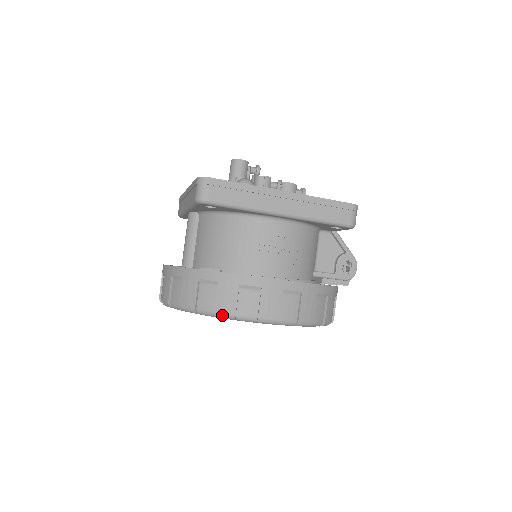
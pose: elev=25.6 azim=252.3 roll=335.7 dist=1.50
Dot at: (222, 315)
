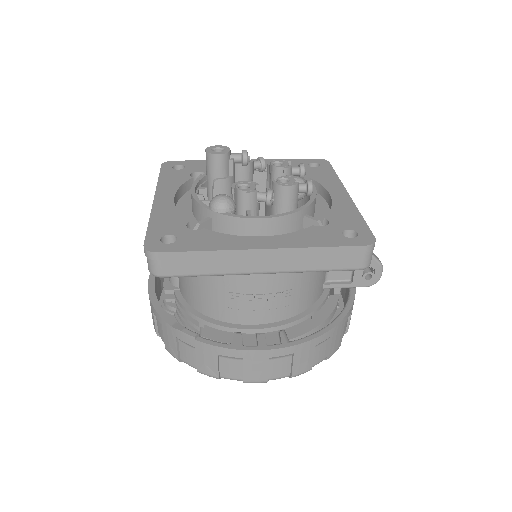
Dot at: occluded
